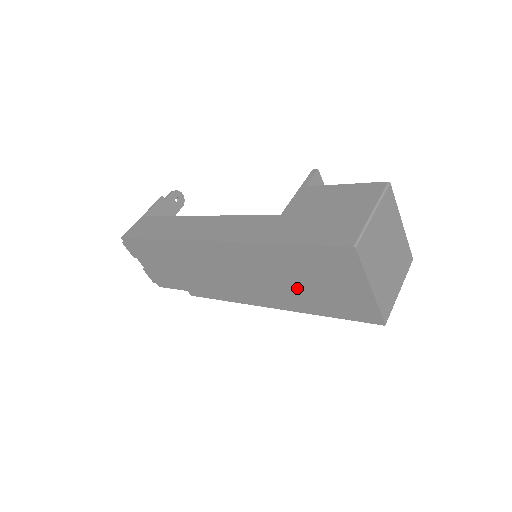
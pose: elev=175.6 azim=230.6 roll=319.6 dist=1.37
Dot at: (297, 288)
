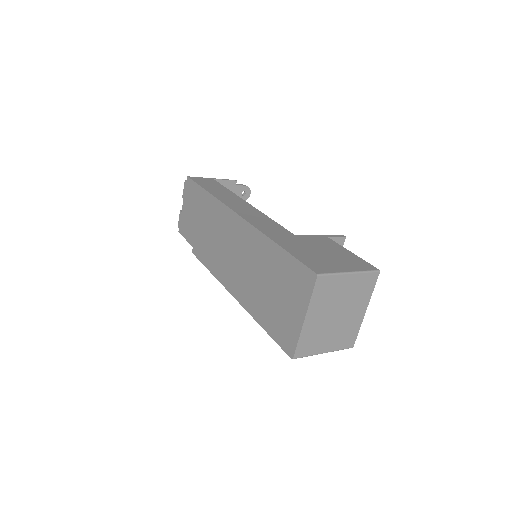
Dot at: (261, 288)
